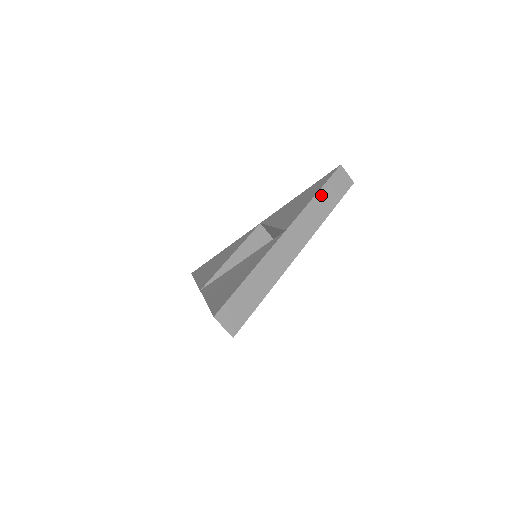
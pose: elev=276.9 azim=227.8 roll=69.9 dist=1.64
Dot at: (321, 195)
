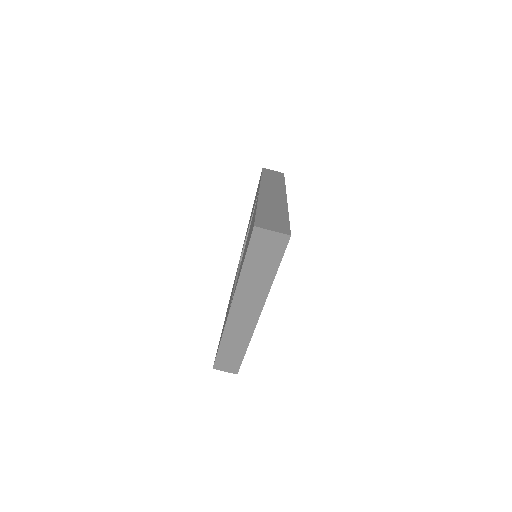
Dot at: (266, 177)
